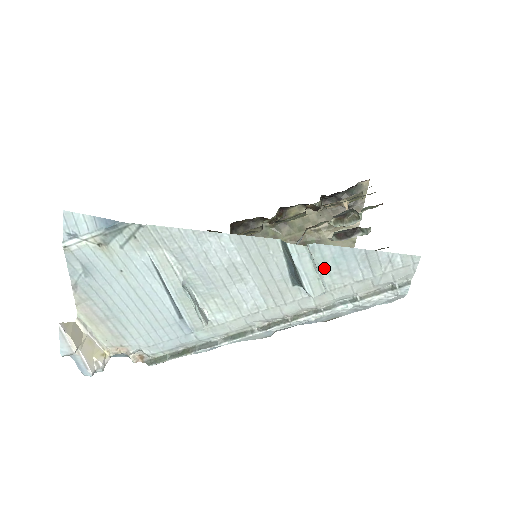
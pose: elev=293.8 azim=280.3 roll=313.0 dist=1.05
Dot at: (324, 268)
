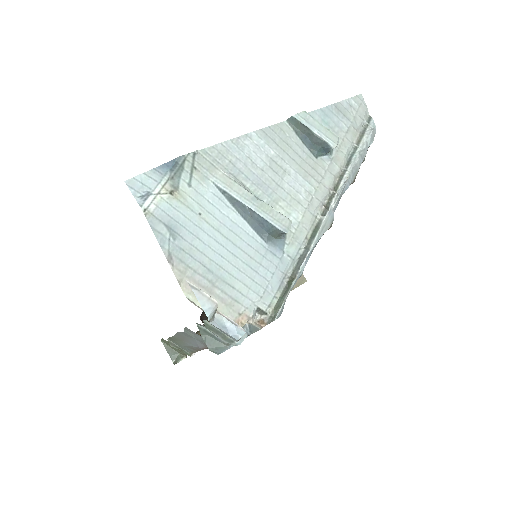
Dot at: occluded
